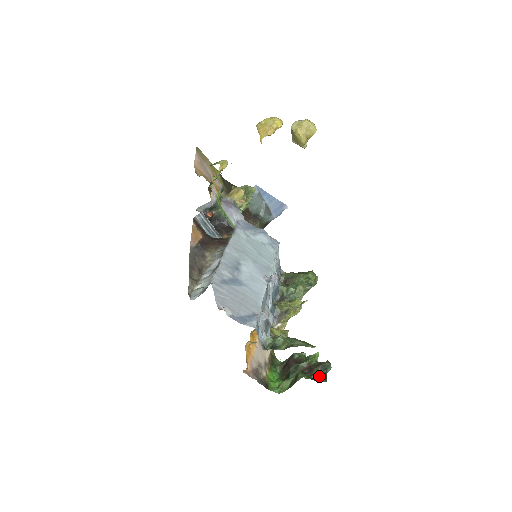
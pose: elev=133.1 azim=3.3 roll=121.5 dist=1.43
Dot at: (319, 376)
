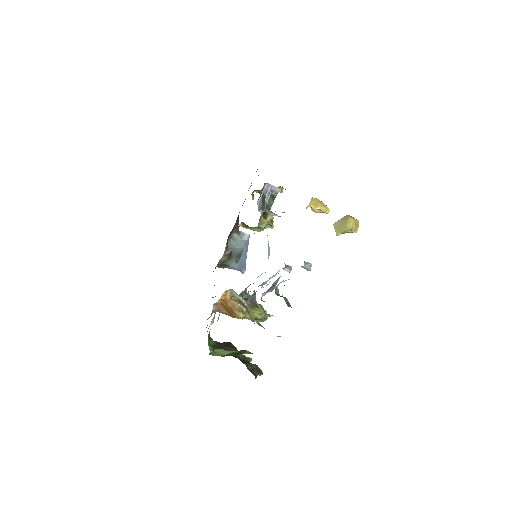
Dot at: (252, 371)
